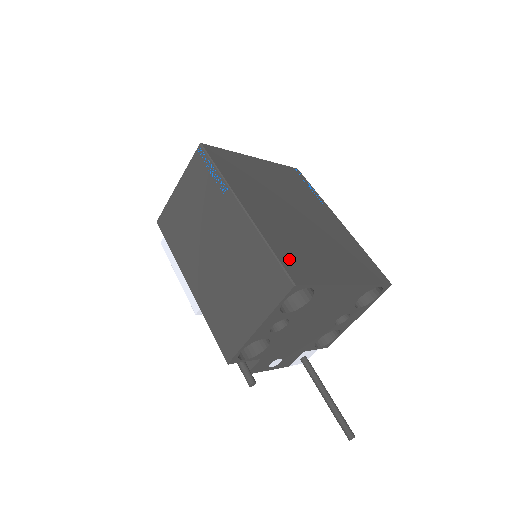
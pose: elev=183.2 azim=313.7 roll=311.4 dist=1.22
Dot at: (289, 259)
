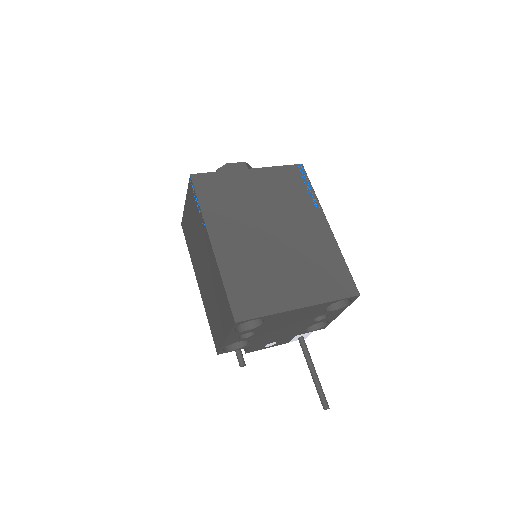
Dot at: (241, 294)
